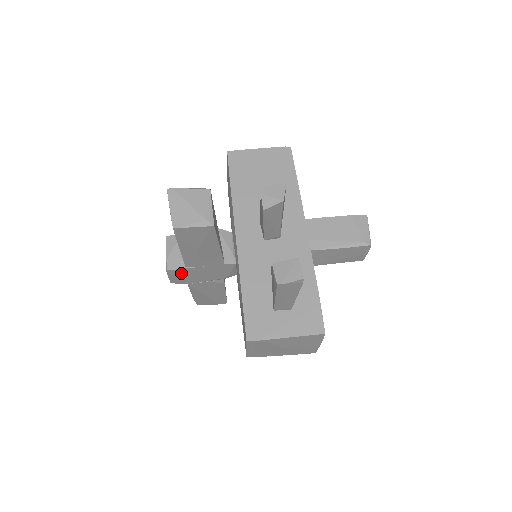
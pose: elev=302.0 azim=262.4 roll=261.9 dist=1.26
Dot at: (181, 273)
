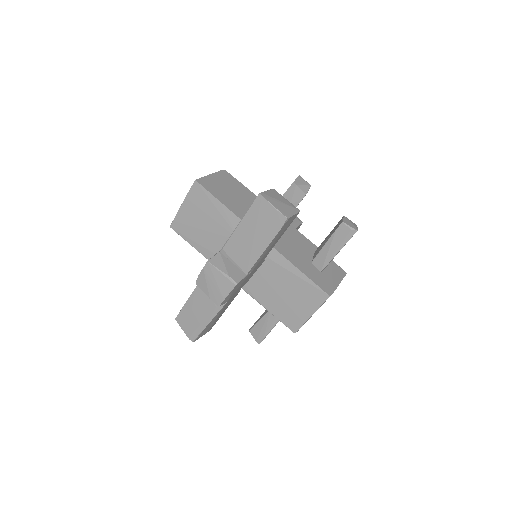
Dot at: (238, 285)
